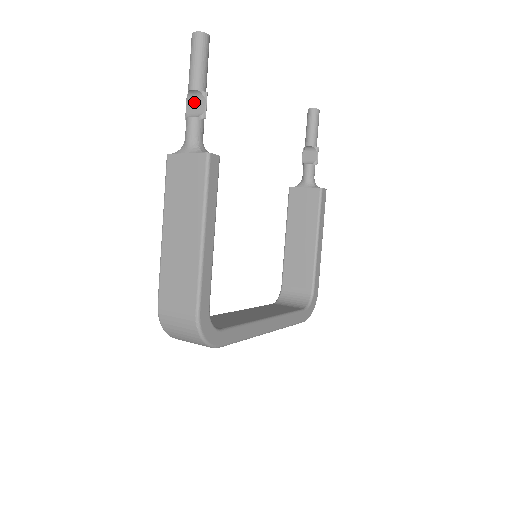
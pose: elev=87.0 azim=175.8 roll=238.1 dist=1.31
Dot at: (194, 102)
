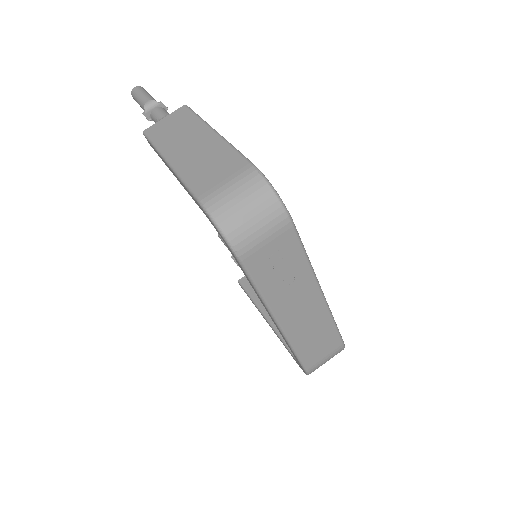
Dot at: occluded
